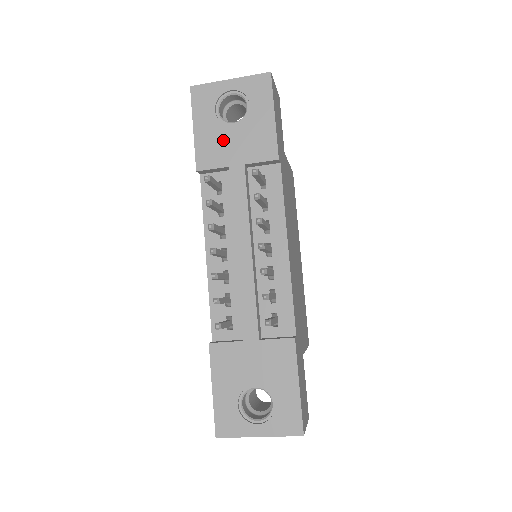
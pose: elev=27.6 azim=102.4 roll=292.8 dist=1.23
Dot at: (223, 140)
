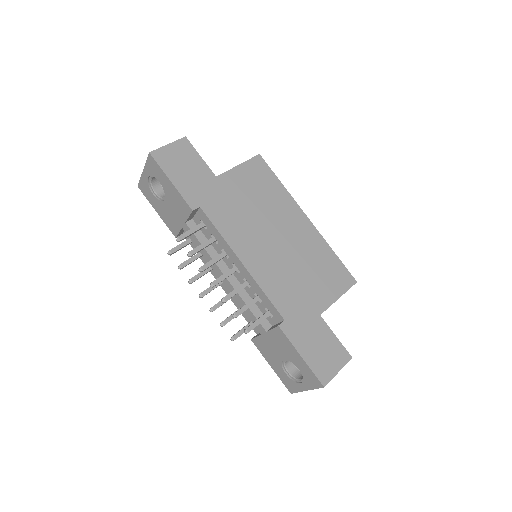
Dot at: (169, 212)
